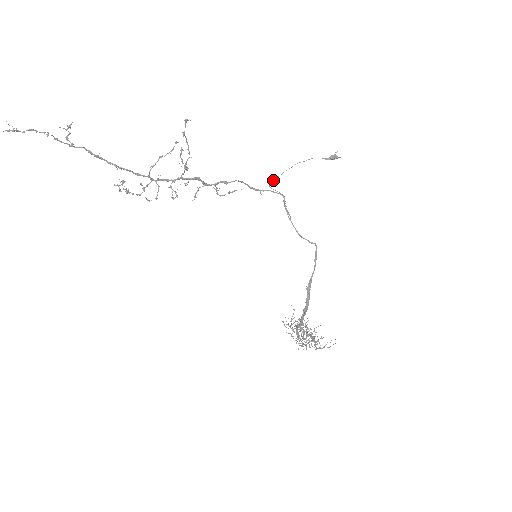
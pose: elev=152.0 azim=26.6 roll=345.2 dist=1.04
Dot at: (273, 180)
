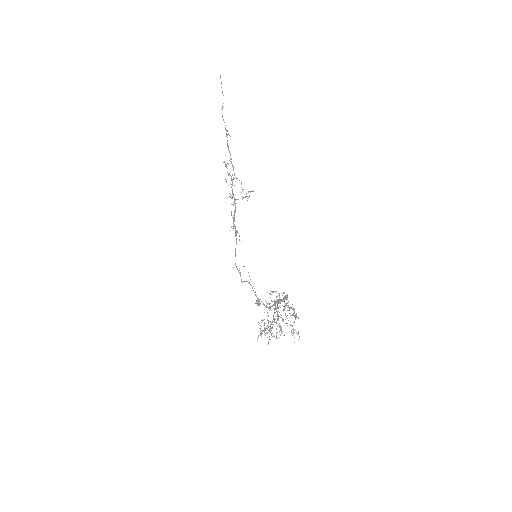
Dot at: (244, 266)
